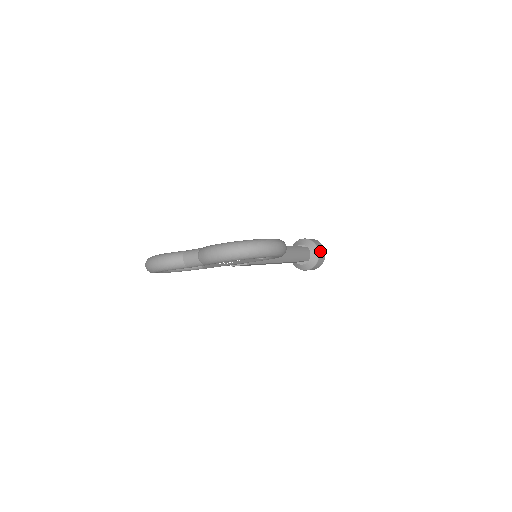
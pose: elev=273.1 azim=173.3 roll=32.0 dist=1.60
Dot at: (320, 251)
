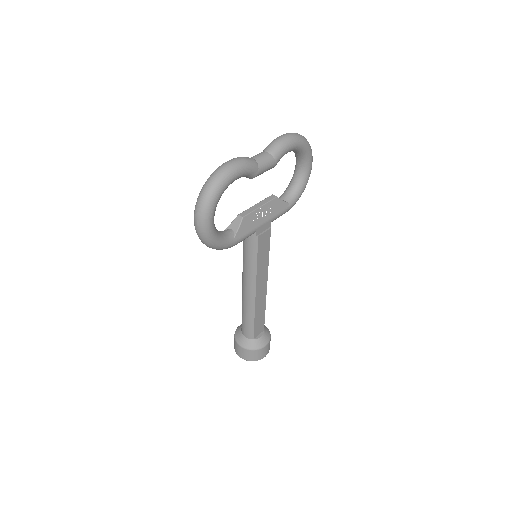
Dot at: occluded
